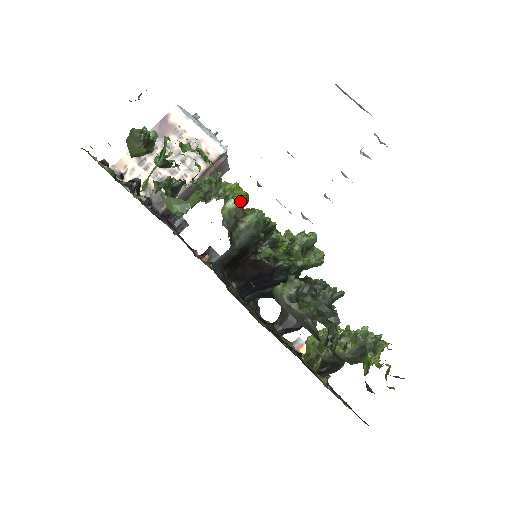
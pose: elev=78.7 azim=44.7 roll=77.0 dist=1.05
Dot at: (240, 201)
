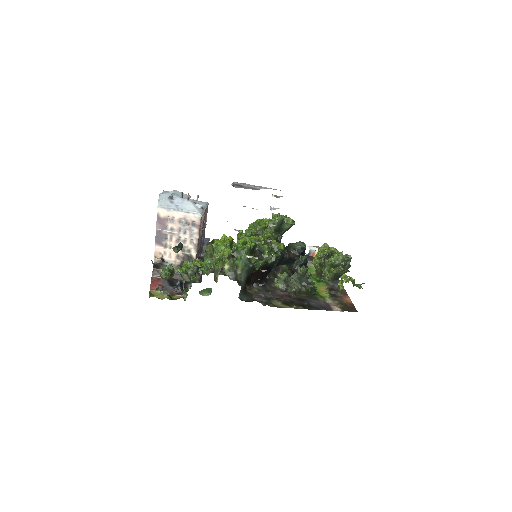
Dot at: (230, 262)
